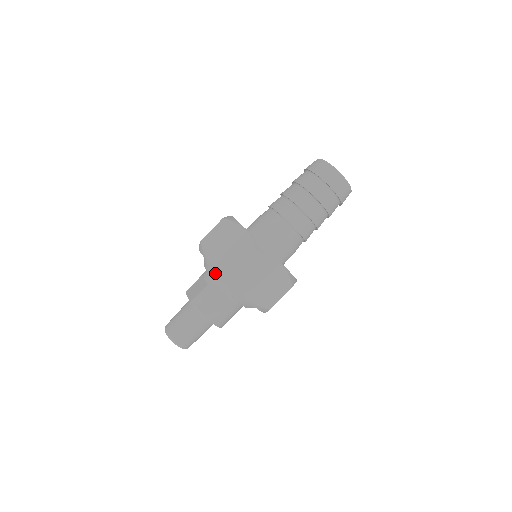
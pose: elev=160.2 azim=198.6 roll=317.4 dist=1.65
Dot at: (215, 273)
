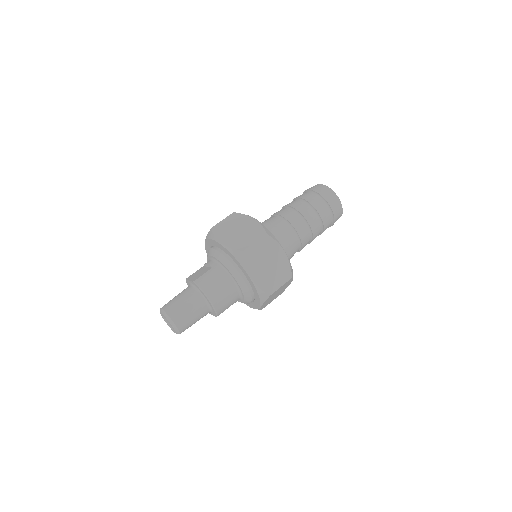
Dot at: (223, 255)
